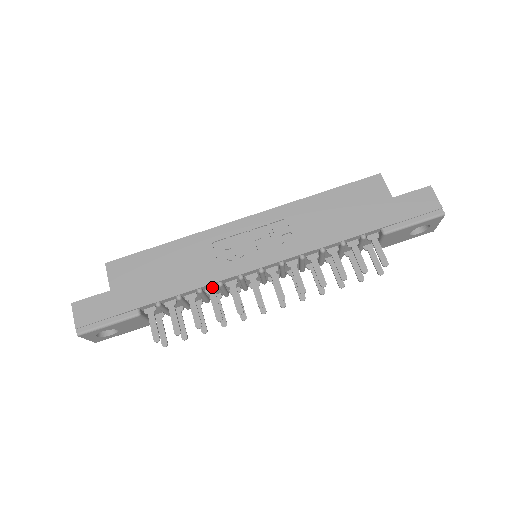
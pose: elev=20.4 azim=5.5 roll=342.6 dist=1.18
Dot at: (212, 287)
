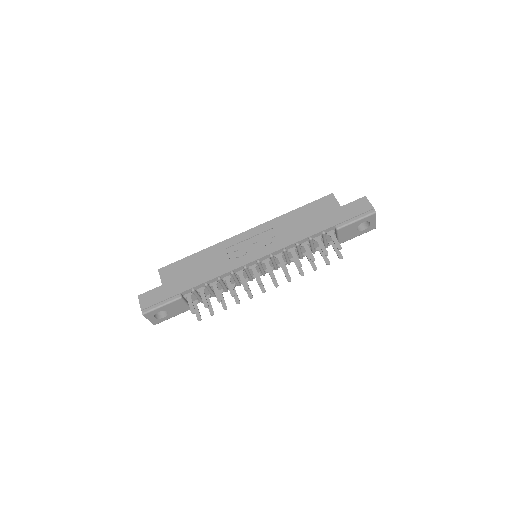
Dot at: (227, 276)
